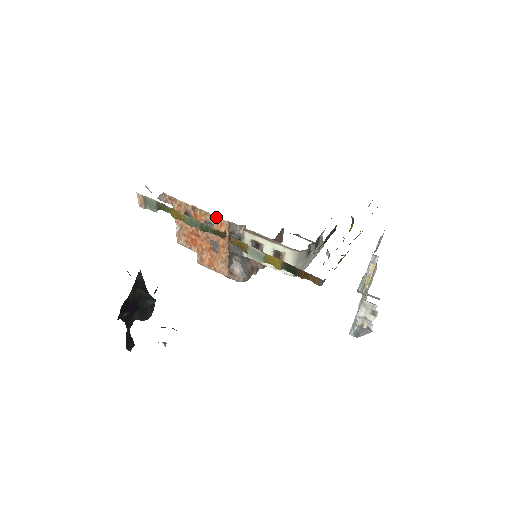
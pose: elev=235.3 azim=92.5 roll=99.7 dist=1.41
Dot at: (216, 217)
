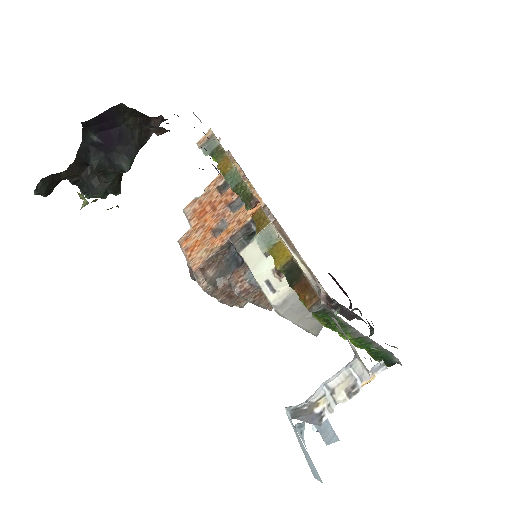
Dot at: (257, 195)
